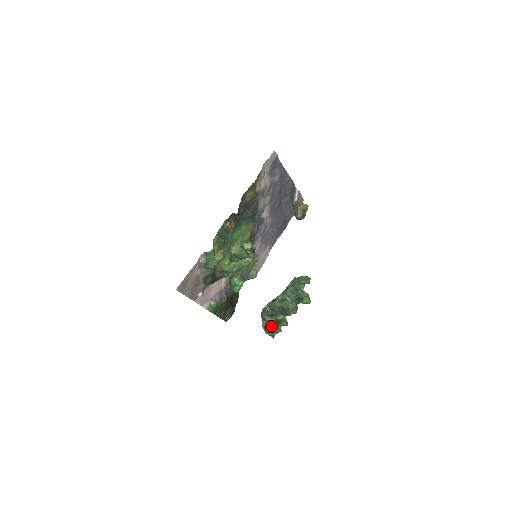
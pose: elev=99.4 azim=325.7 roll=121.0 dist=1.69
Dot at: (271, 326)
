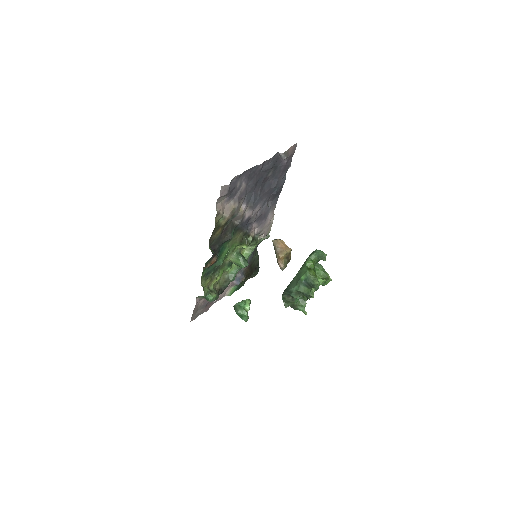
Dot at: (295, 307)
